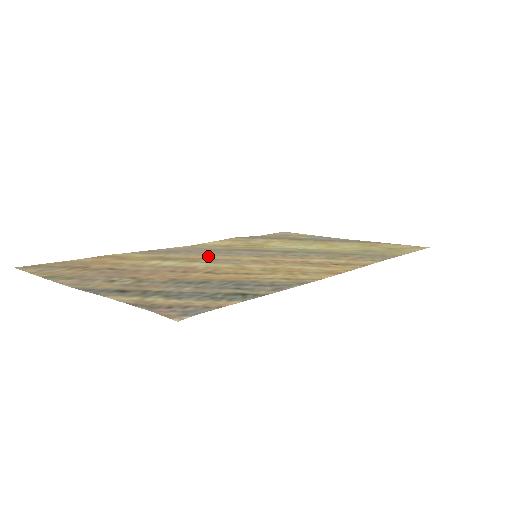
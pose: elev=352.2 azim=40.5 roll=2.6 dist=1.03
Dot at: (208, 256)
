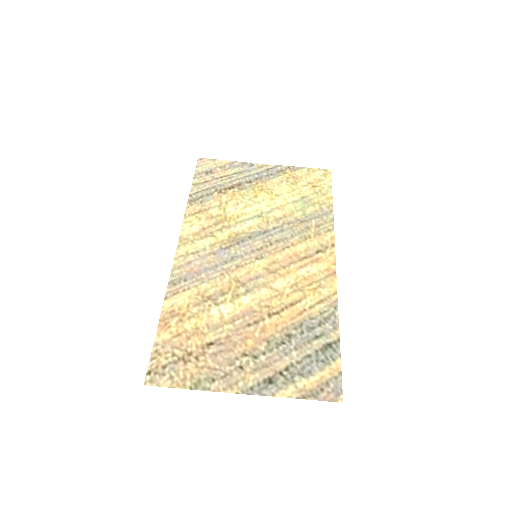
Dot at: (230, 276)
